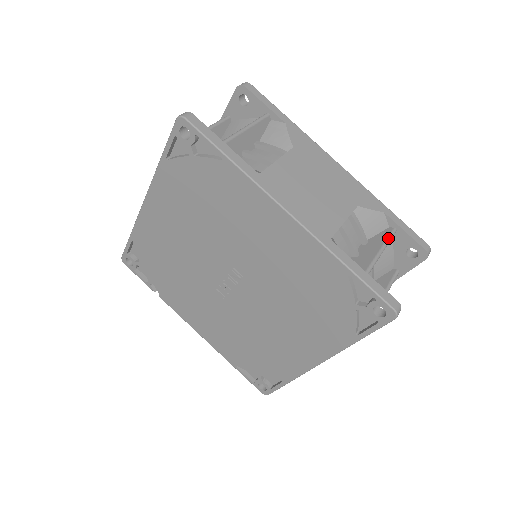
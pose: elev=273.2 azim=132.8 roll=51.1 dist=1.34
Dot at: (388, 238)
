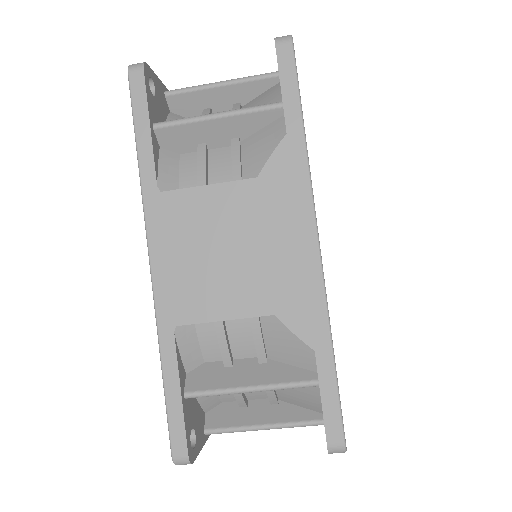
Dot at: (285, 384)
